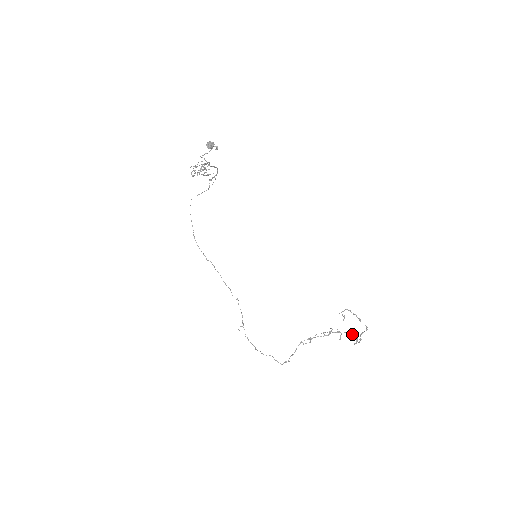
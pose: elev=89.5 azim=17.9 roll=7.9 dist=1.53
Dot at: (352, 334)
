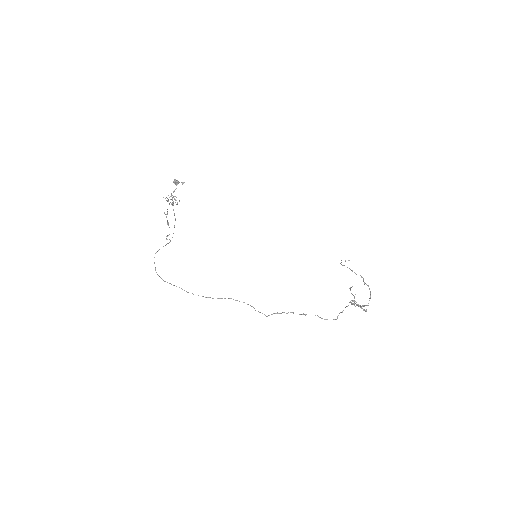
Dot at: occluded
